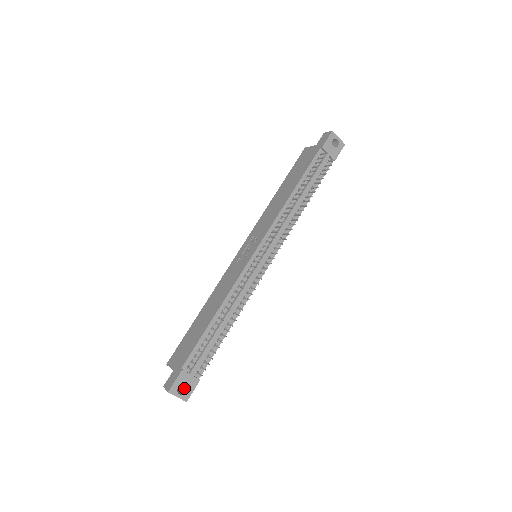
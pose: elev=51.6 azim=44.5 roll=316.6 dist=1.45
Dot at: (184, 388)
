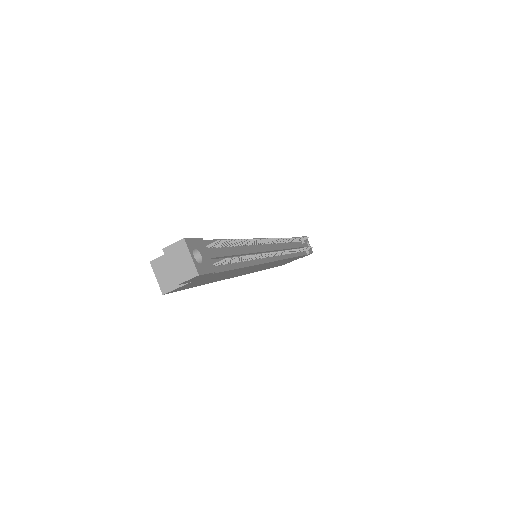
Dot at: occluded
